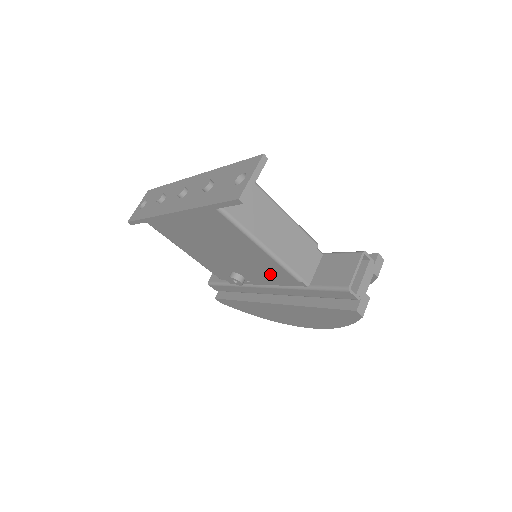
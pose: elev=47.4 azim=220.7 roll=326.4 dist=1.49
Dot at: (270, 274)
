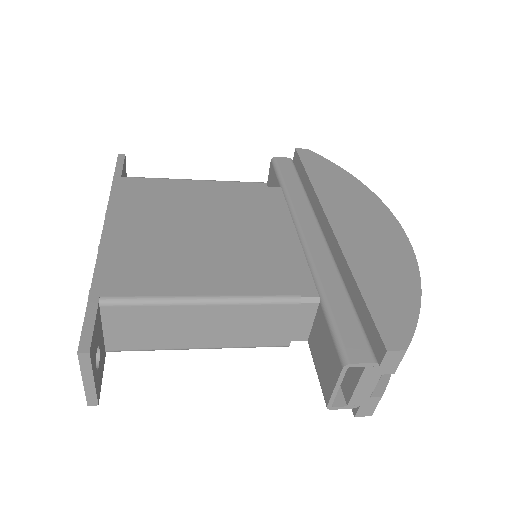
Dot at: occluded
